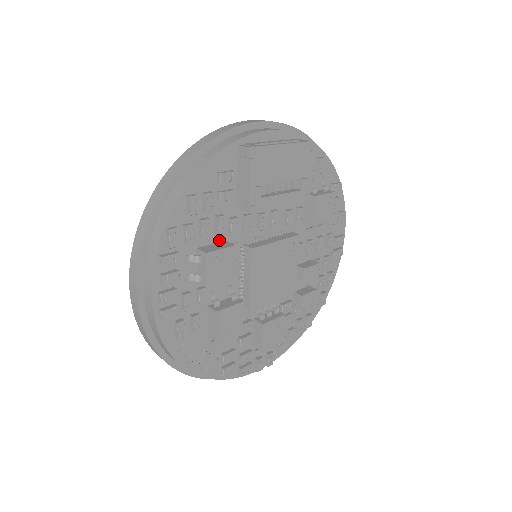
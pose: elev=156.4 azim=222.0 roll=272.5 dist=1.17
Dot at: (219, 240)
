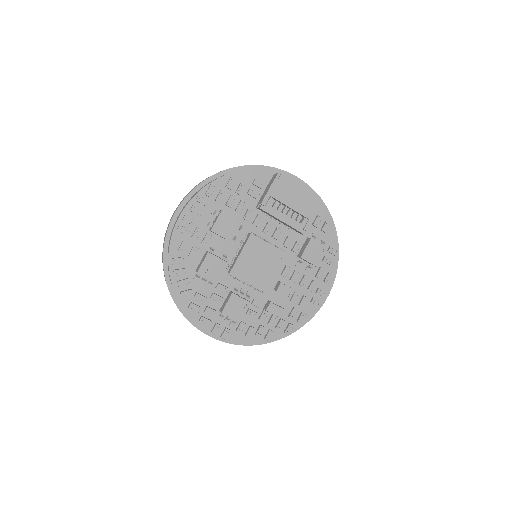
Dot at: (236, 217)
